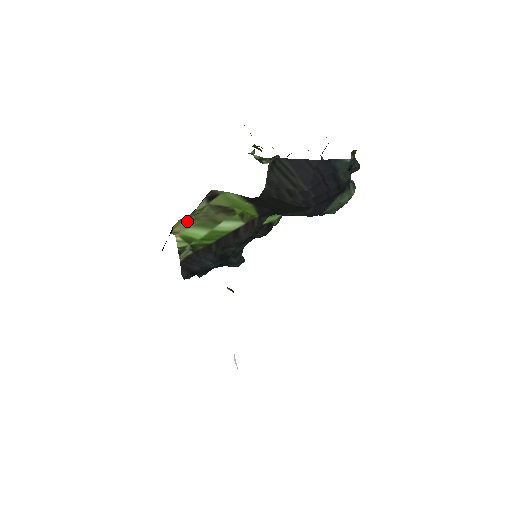
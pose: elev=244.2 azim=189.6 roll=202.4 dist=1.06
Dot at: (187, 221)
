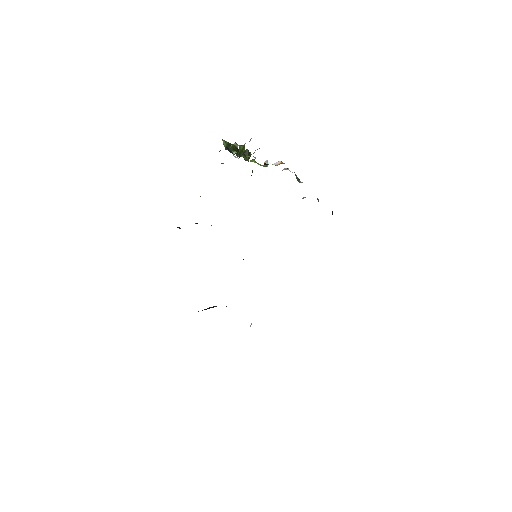
Dot at: occluded
